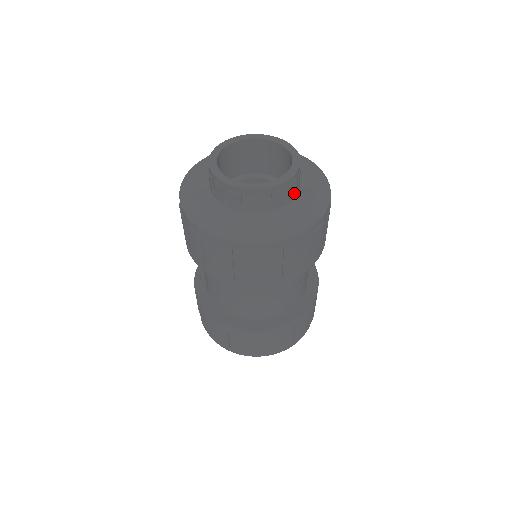
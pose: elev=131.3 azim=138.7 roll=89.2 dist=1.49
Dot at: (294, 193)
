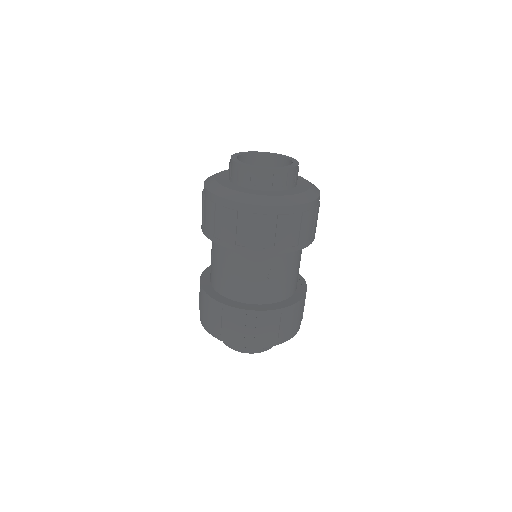
Dot at: (279, 186)
